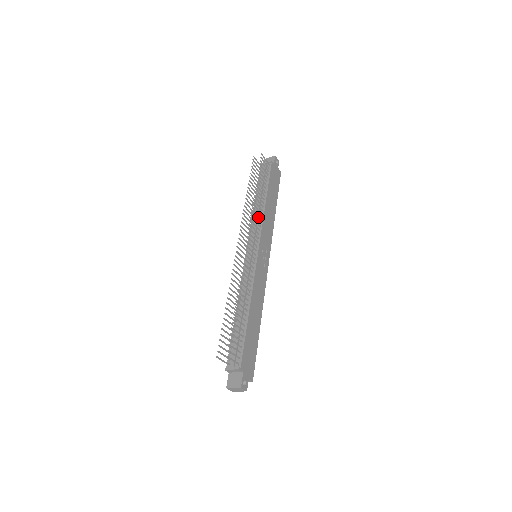
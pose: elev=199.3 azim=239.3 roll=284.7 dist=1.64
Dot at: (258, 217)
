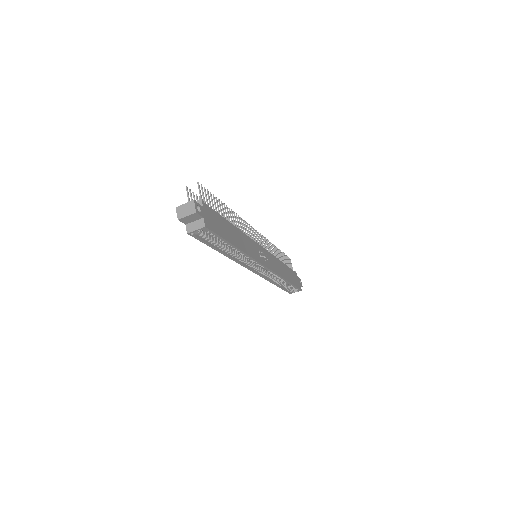
Dot at: occluded
